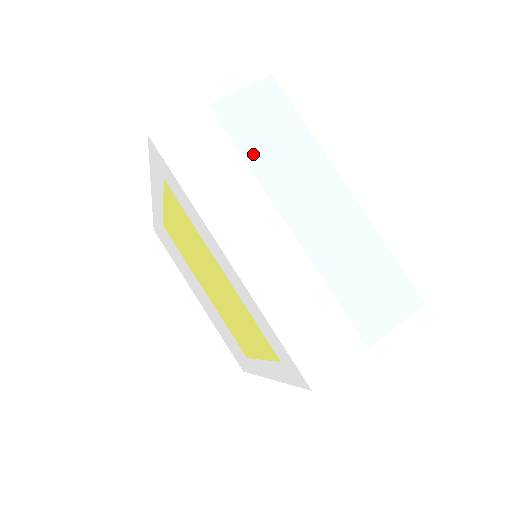
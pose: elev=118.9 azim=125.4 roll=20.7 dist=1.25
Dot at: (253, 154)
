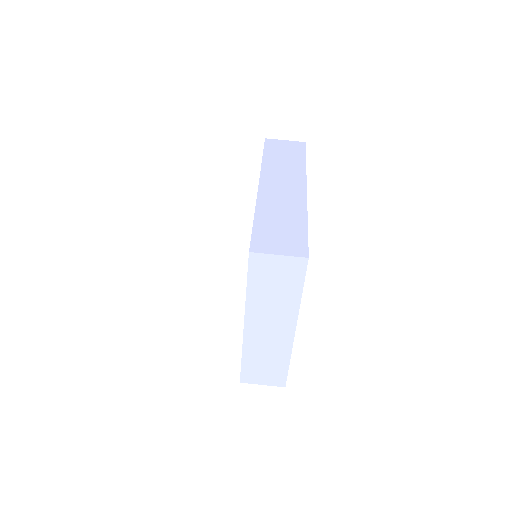
Dot at: (254, 289)
